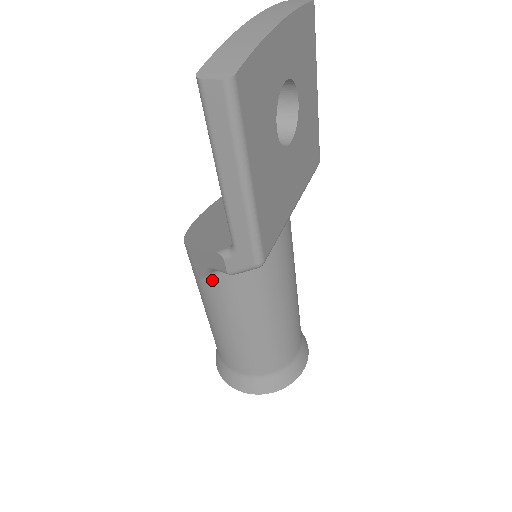
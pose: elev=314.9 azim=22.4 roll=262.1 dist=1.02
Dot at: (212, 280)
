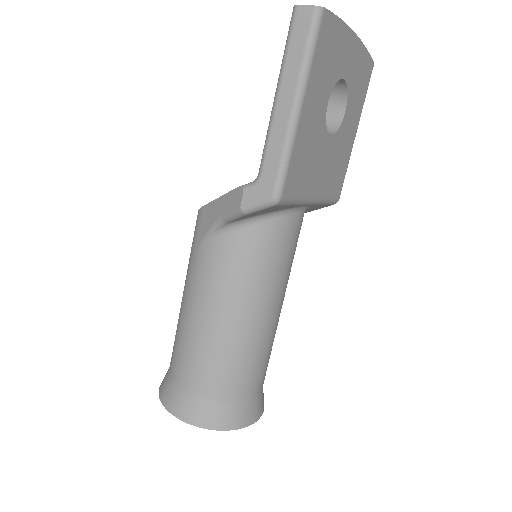
Dot at: (212, 244)
